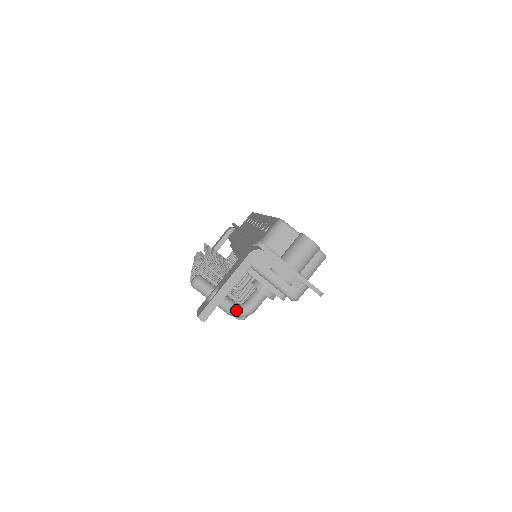
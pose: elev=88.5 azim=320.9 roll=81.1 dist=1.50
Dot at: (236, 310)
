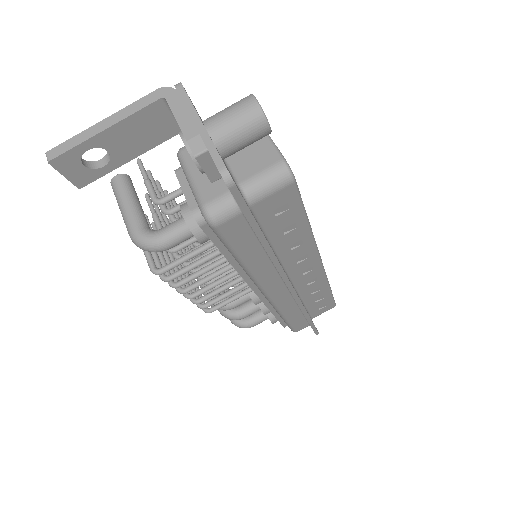
Dot at: (139, 230)
